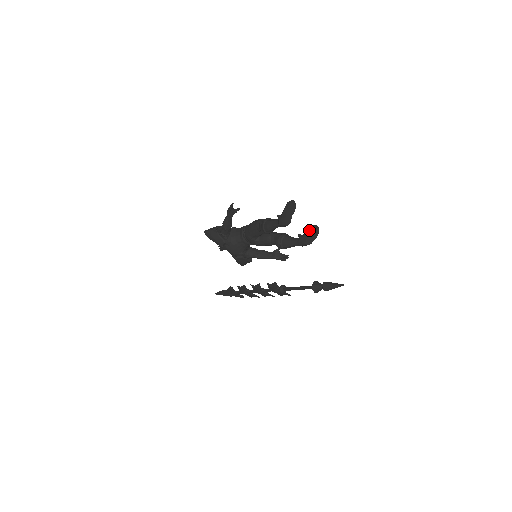
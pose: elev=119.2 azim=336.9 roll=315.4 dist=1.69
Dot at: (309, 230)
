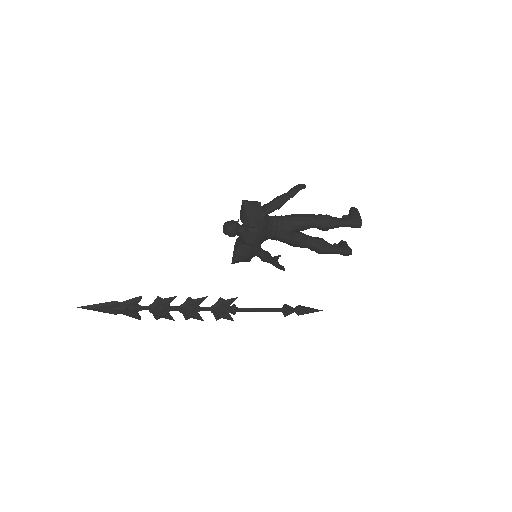
Dot at: (345, 242)
